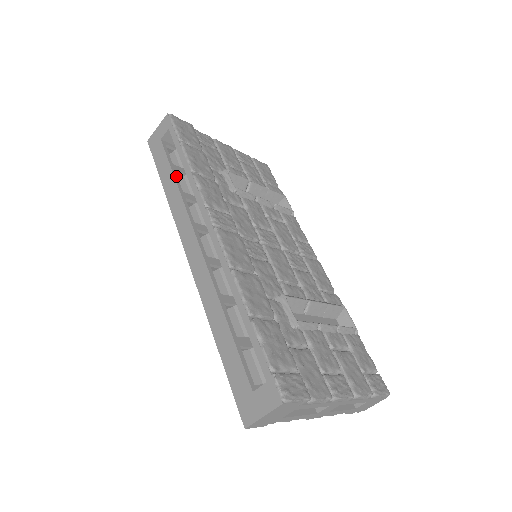
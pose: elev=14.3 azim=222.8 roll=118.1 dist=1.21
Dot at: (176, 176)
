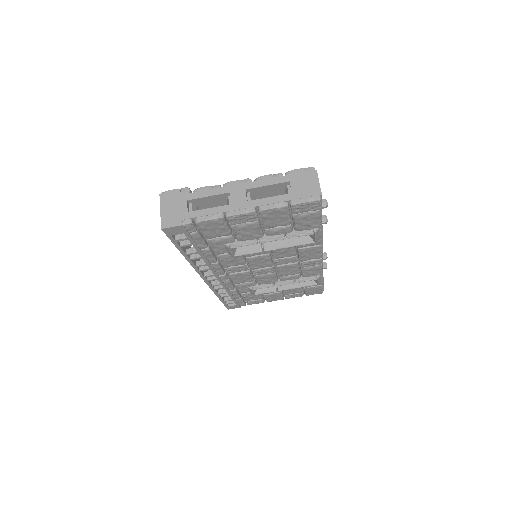
Dot at: occluded
